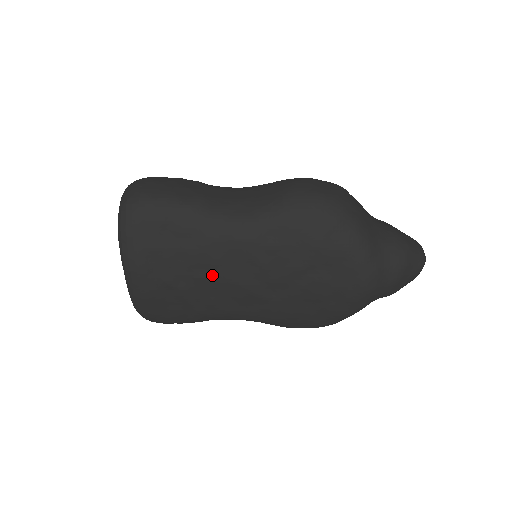
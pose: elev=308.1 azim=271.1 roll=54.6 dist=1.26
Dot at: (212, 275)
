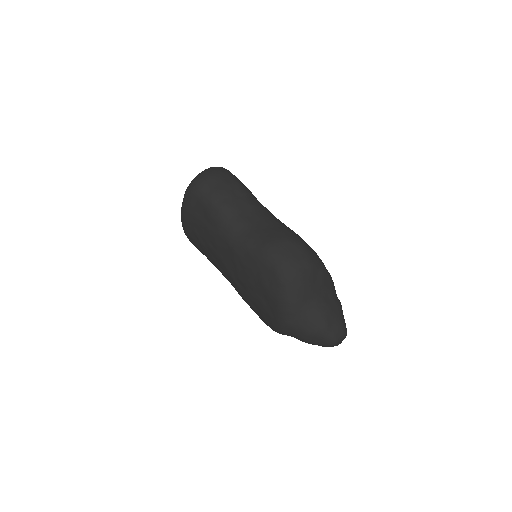
Dot at: (215, 250)
